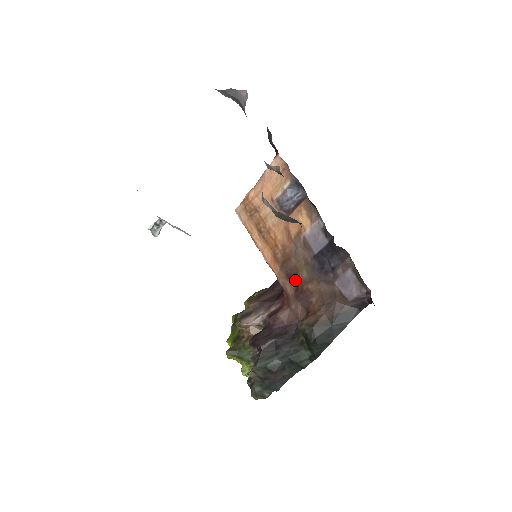
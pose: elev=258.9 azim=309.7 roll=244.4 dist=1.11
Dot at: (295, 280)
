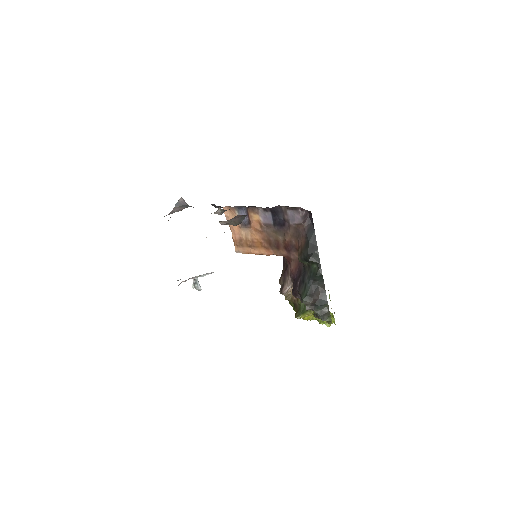
Dot at: (281, 246)
